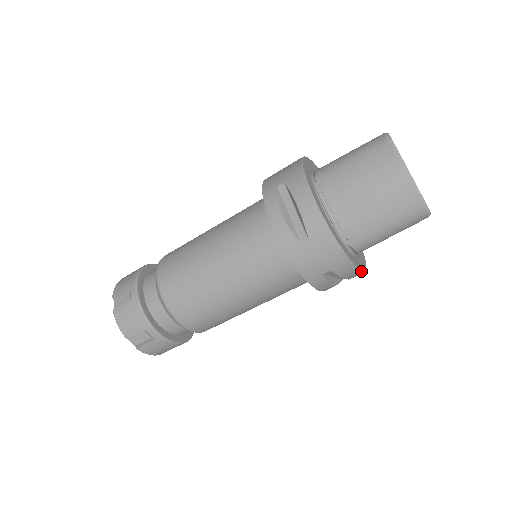
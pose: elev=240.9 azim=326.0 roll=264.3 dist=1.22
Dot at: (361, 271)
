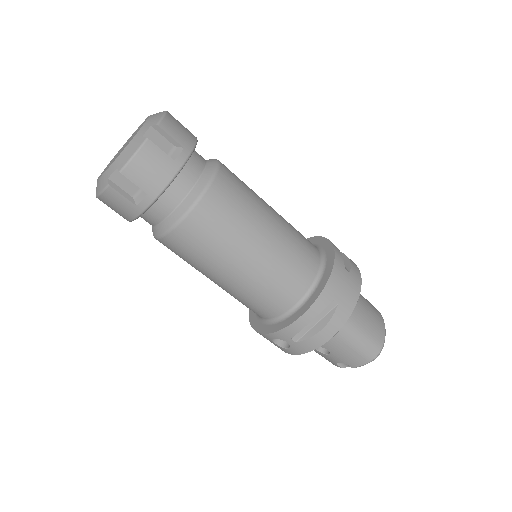
Dot at: (333, 336)
